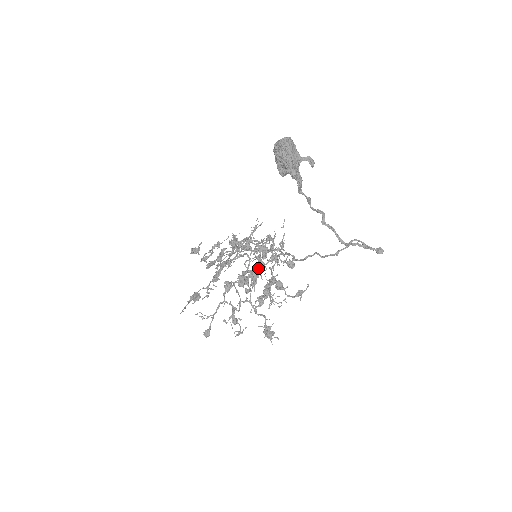
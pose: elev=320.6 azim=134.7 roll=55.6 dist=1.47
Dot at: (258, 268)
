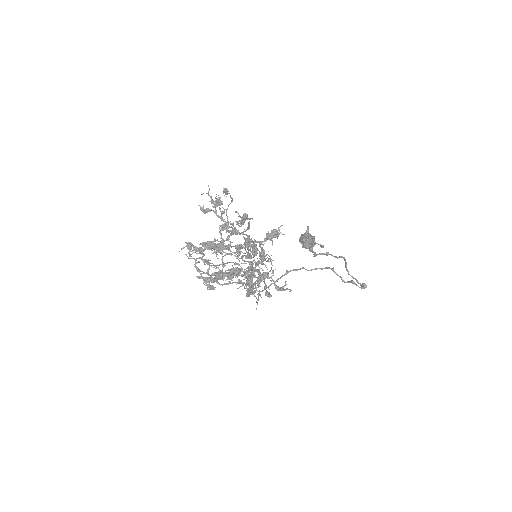
Dot at: occluded
